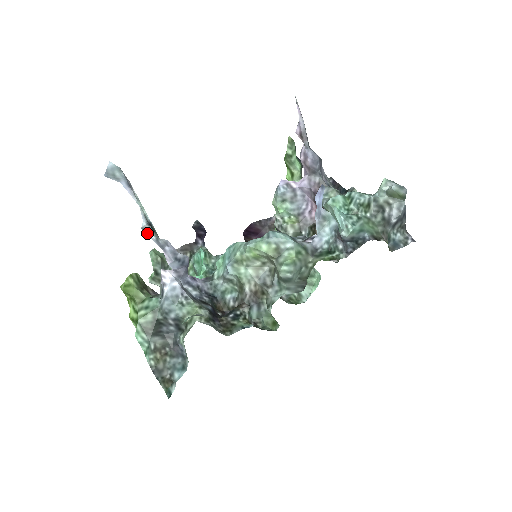
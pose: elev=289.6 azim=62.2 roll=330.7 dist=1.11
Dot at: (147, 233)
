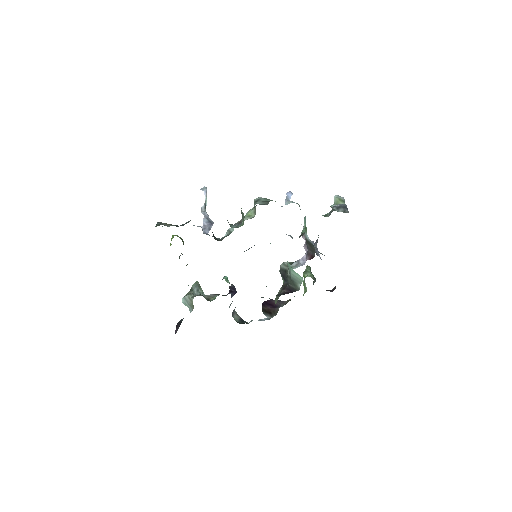
Dot at: (202, 211)
